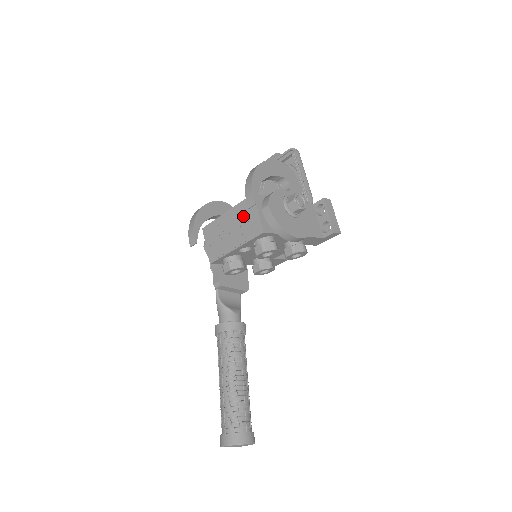
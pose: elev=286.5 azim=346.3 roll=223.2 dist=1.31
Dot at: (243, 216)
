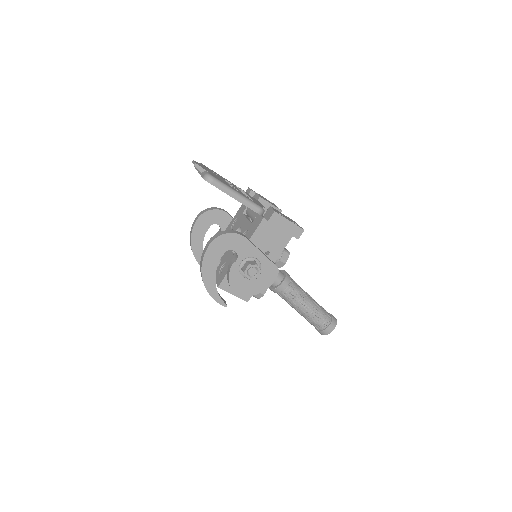
Dot at: occluded
